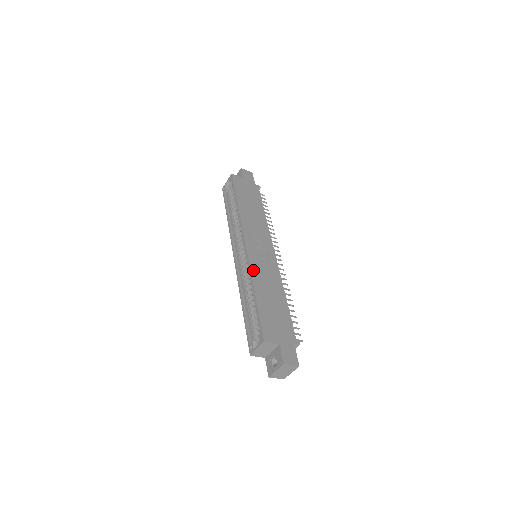
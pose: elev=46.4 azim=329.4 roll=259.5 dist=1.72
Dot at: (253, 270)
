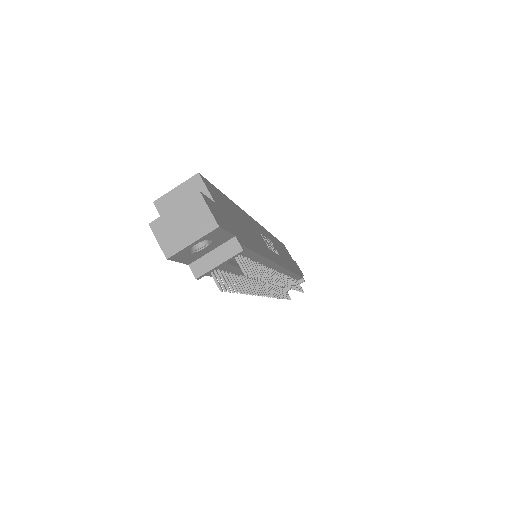
Dot at: (247, 216)
